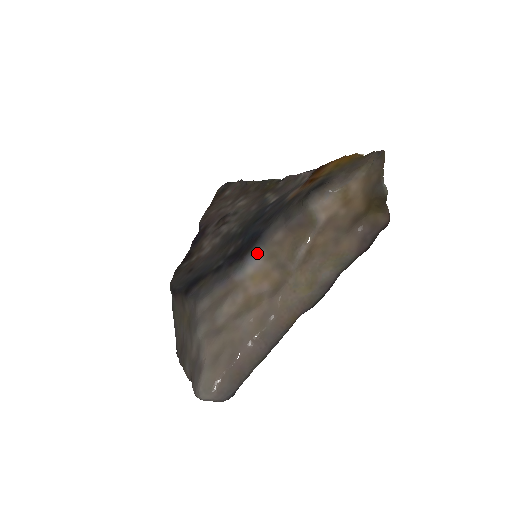
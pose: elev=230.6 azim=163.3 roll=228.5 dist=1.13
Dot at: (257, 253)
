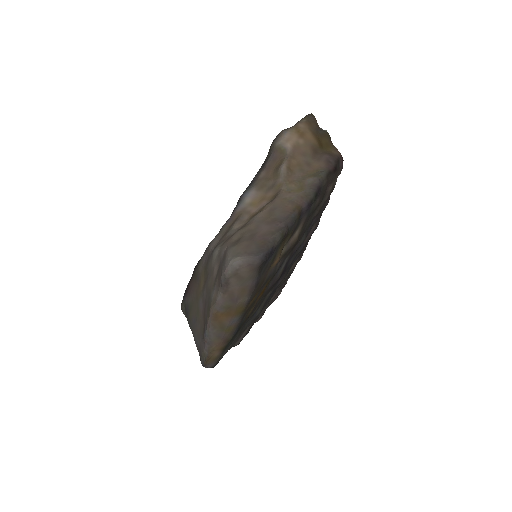
Dot at: (249, 189)
